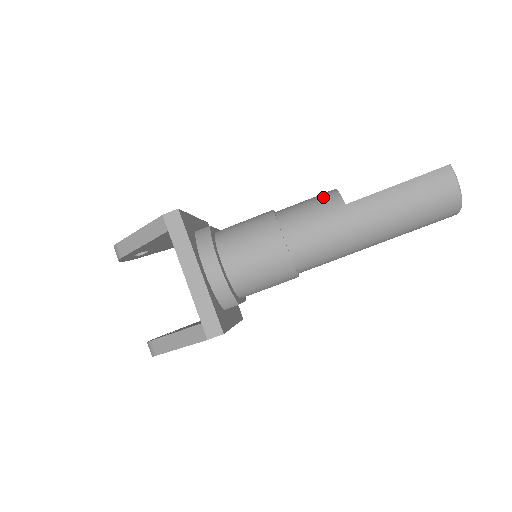
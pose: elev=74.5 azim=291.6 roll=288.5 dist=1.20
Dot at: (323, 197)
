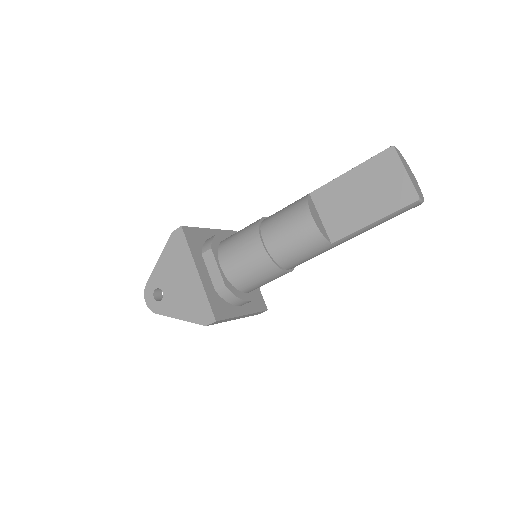
Dot at: (309, 240)
